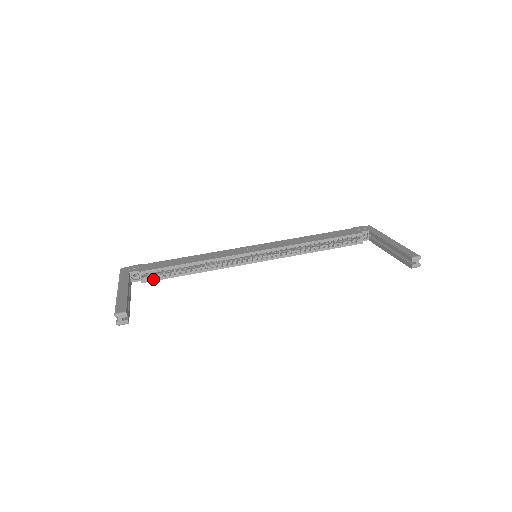
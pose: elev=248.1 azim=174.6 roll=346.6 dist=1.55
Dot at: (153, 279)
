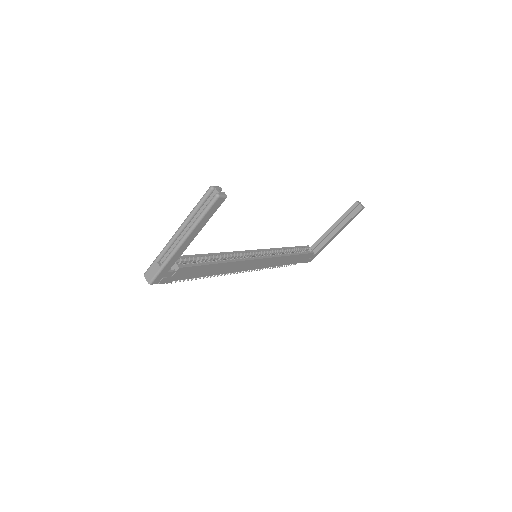
Dot at: (188, 265)
